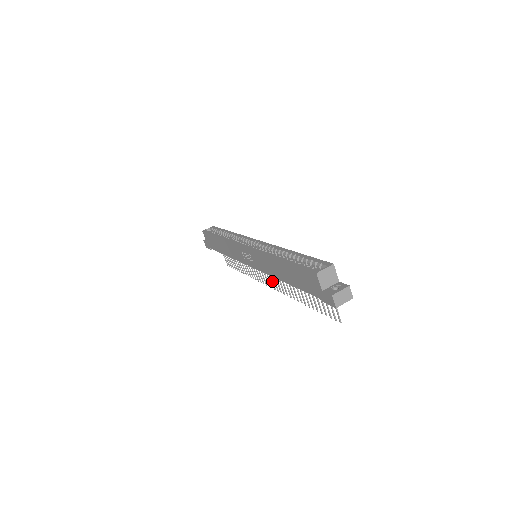
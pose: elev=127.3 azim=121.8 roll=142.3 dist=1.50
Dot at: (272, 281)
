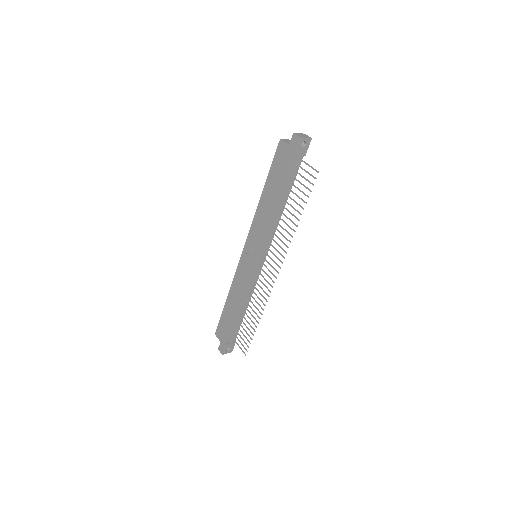
Dot at: (275, 263)
